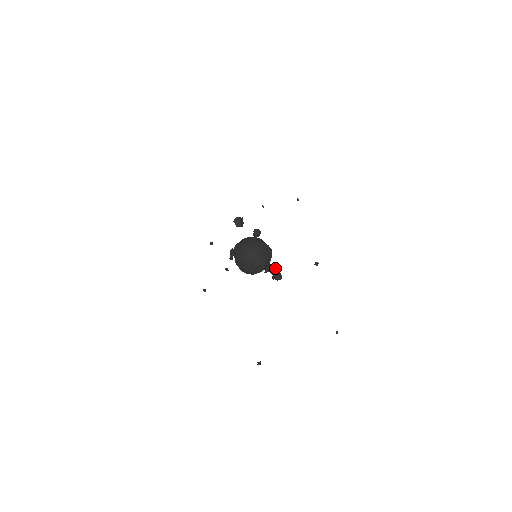
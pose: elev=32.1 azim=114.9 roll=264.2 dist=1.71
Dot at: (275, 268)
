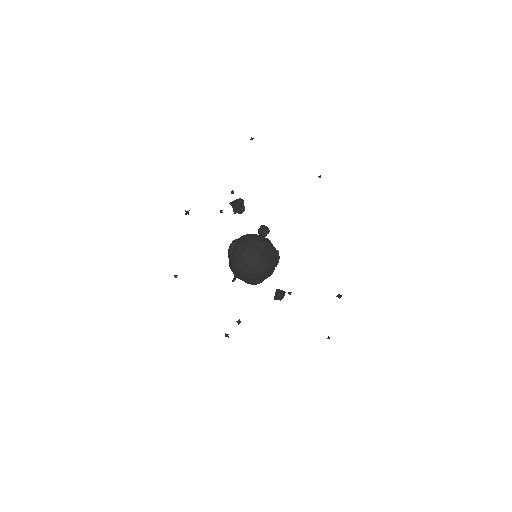
Dot at: occluded
